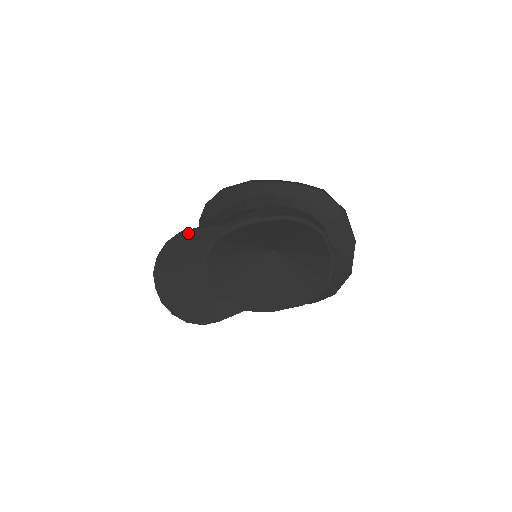
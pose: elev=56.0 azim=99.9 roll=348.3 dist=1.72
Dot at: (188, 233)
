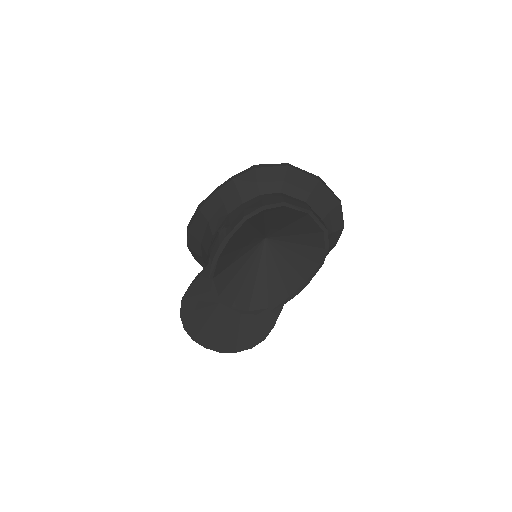
Dot at: (188, 295)
